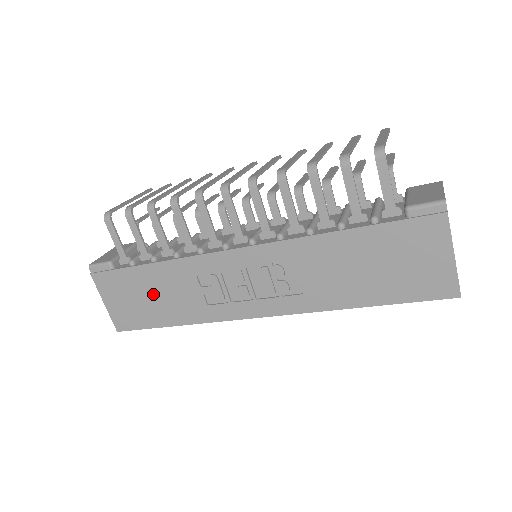
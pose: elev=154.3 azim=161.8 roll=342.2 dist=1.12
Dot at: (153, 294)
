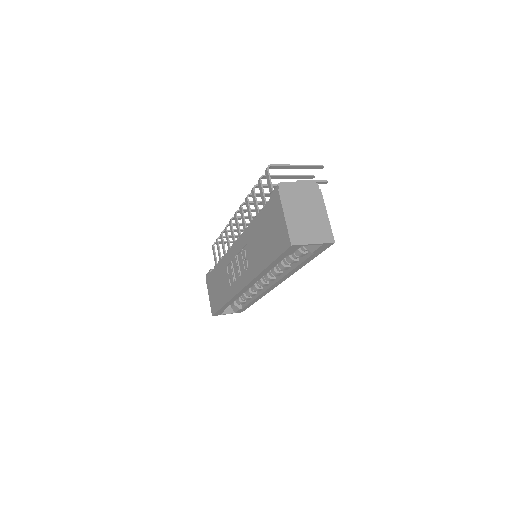
Dot at: (218, 285)
